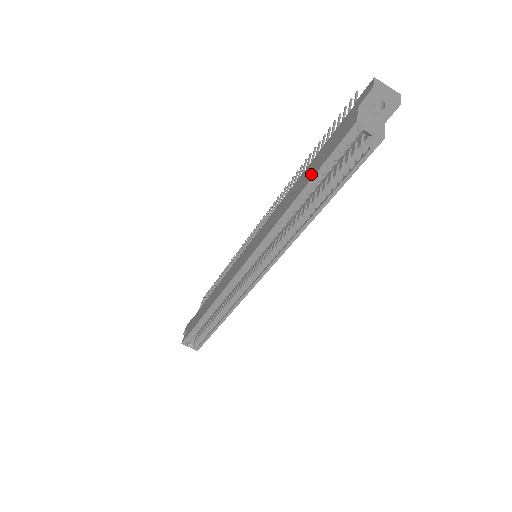
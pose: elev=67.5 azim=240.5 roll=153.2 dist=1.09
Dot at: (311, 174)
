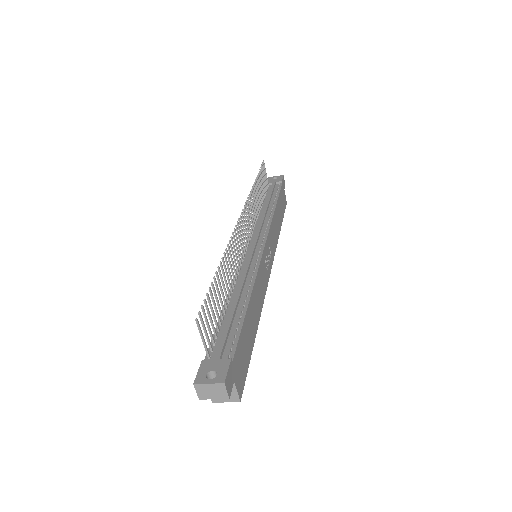
Dot at: occluded
